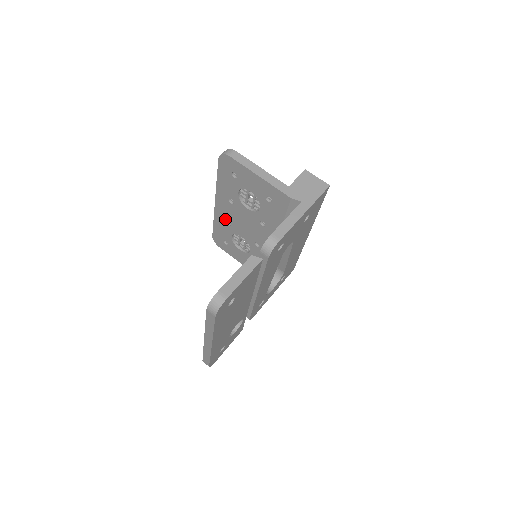
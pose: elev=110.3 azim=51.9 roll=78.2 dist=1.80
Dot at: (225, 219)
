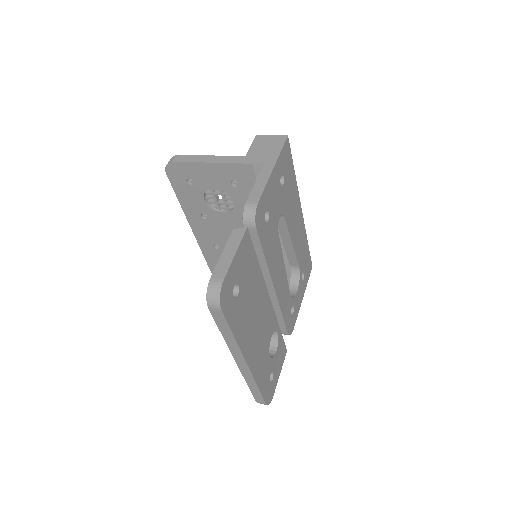
Dot at: (211, 244)
